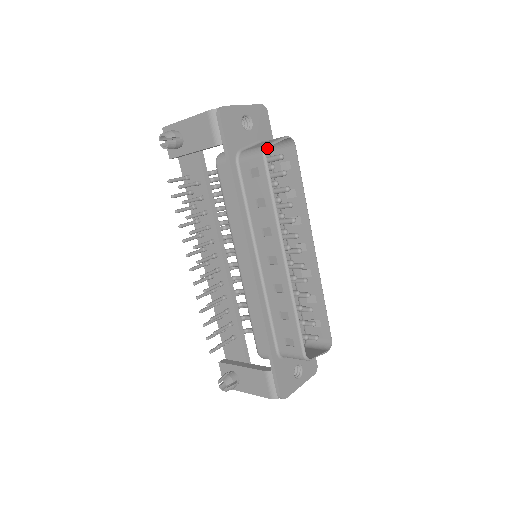
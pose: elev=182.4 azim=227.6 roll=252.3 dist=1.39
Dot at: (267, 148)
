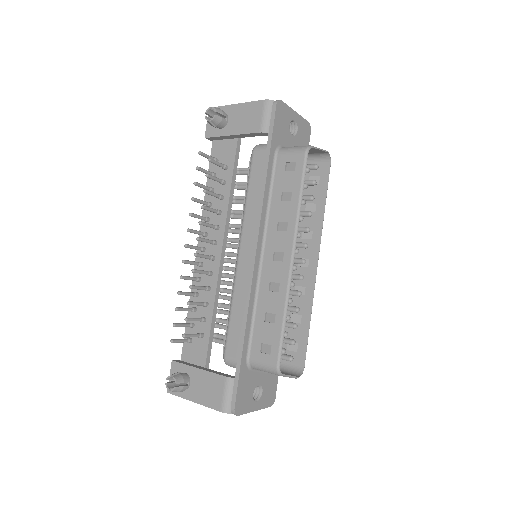
Dot at: occluded
